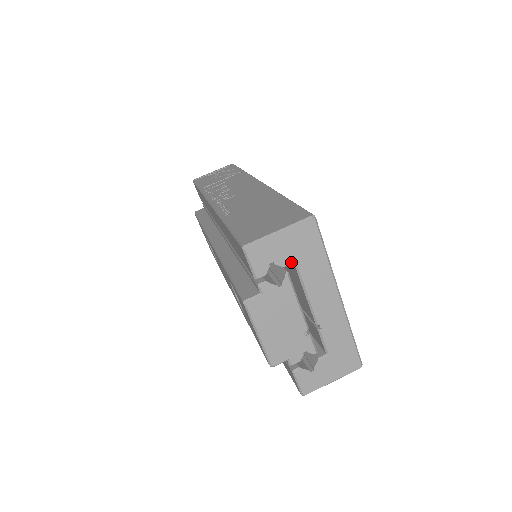
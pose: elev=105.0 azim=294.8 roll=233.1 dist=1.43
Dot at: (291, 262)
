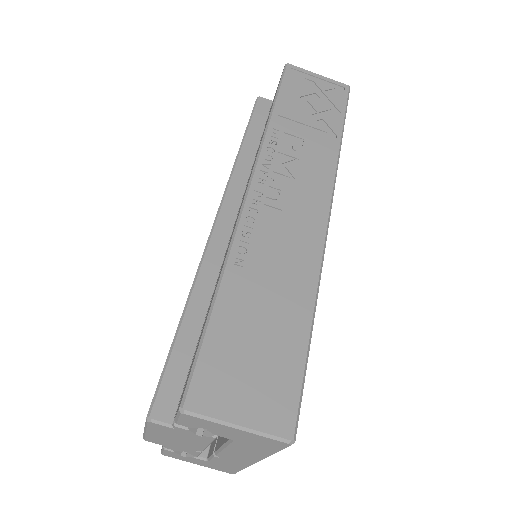
Dot at: (228, 438)
